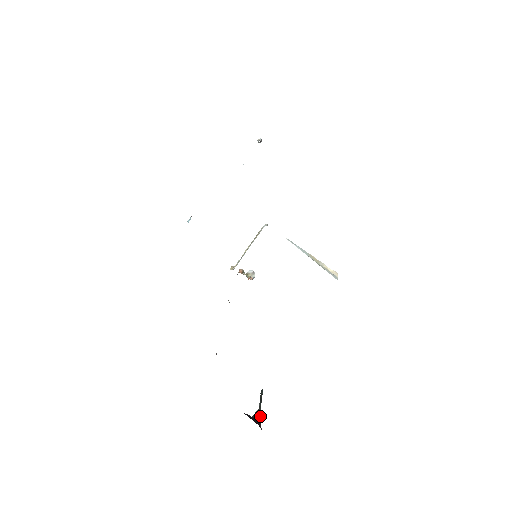
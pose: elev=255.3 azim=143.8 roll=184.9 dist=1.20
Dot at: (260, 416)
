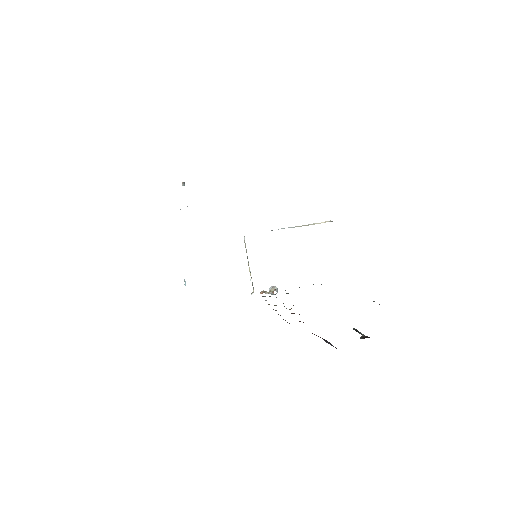
Dot at: (367, 337)
